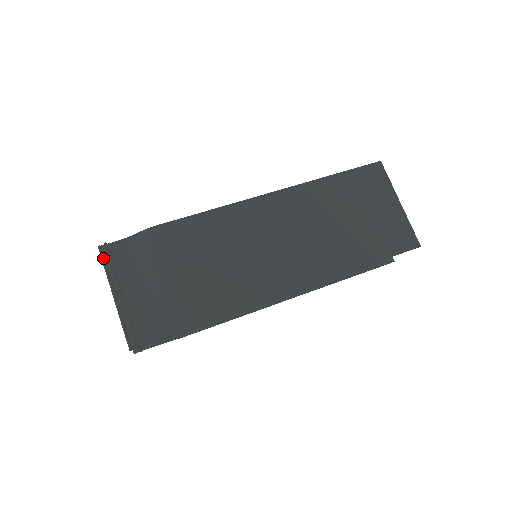
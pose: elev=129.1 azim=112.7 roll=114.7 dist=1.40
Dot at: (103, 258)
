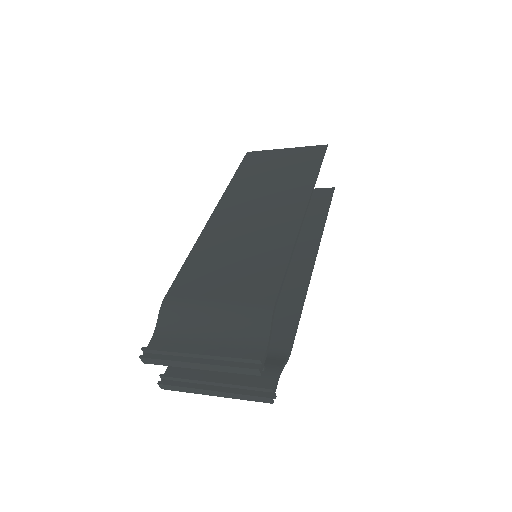
Dot at: (154, 357)
